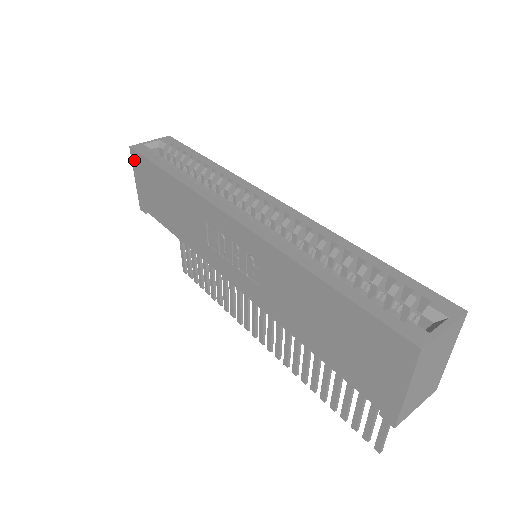
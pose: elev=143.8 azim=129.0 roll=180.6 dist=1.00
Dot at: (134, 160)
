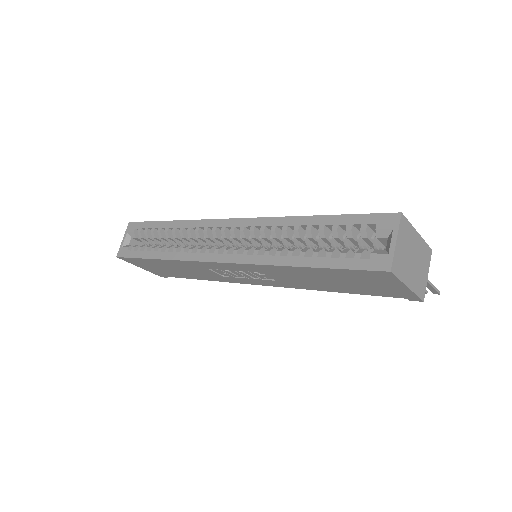
Dot at: (128, 261)
